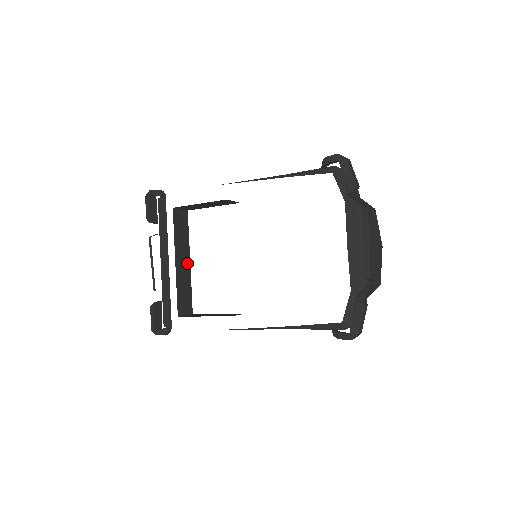
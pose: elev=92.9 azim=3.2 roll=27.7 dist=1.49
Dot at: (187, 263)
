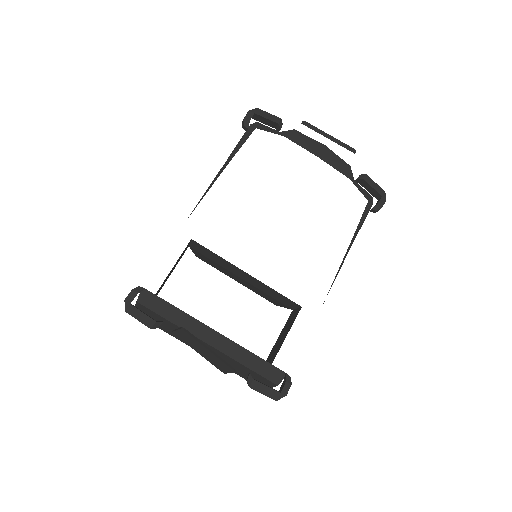
Dot at: occluded
